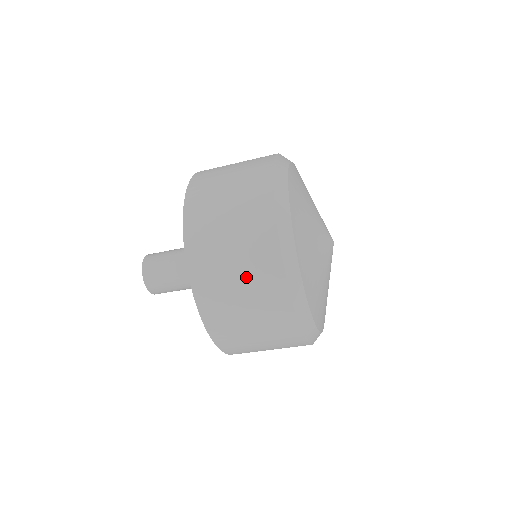
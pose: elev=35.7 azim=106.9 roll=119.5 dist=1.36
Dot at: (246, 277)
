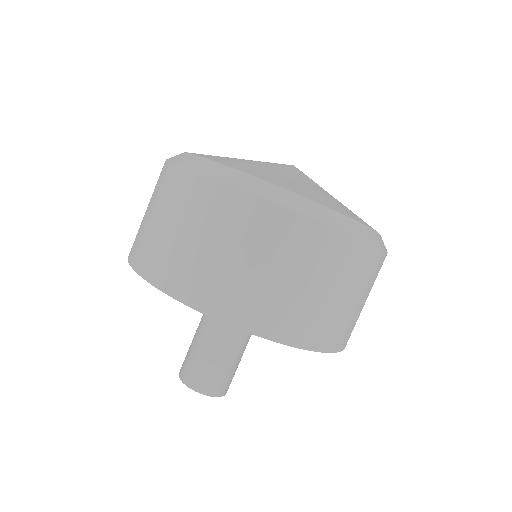
Dot at: (200, 227)
